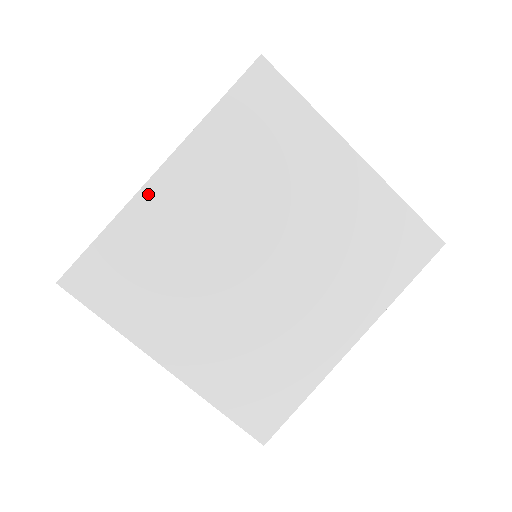
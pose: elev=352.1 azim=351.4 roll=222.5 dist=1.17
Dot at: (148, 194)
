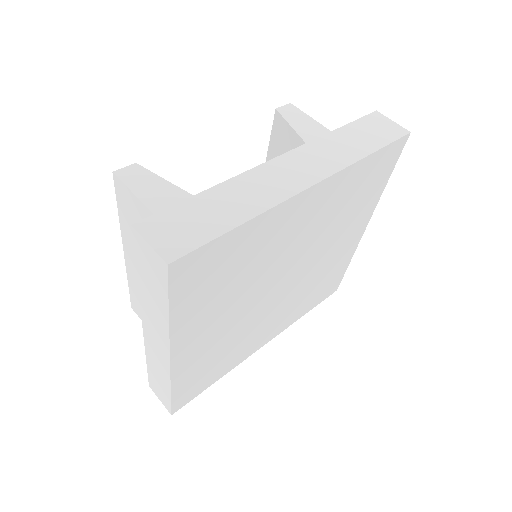
Dot at: (291, 204)
